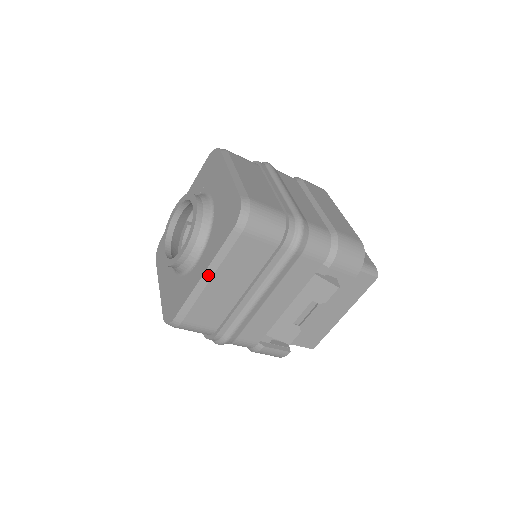
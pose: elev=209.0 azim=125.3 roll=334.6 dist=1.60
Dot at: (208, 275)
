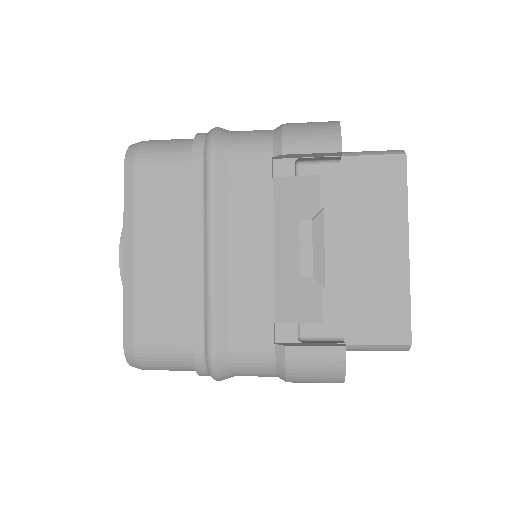
Dot at: (129, 247)
